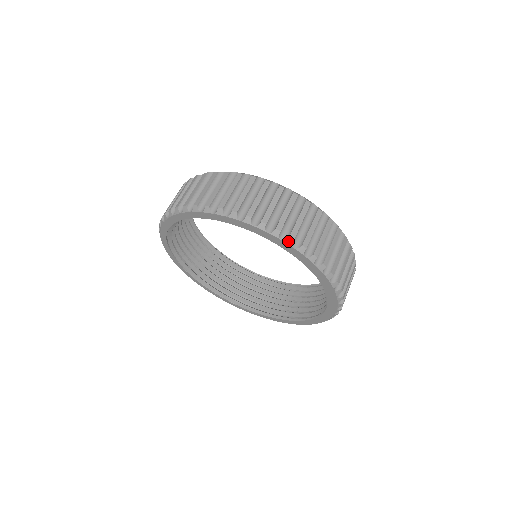
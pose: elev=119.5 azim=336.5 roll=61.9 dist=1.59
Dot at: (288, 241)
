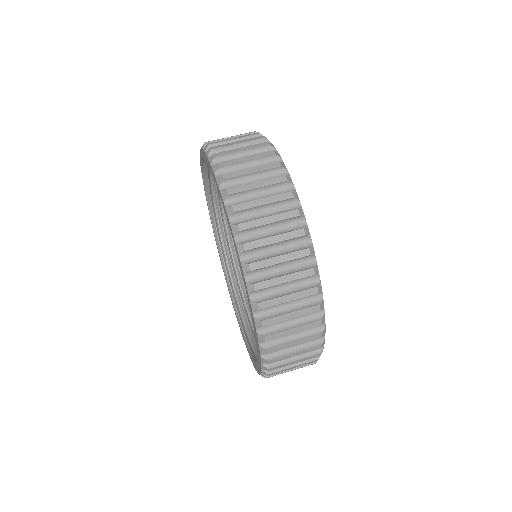
Dot at: (254, 304)
